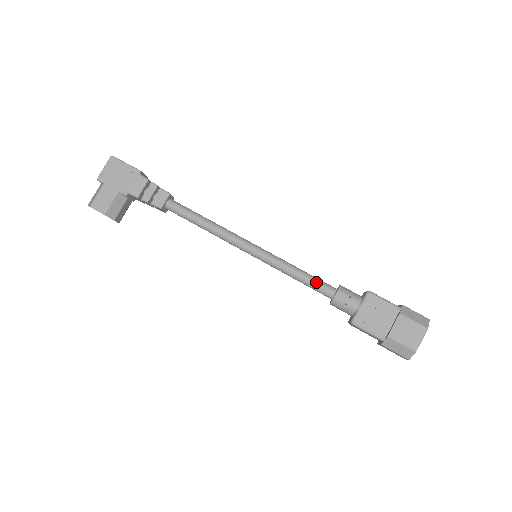
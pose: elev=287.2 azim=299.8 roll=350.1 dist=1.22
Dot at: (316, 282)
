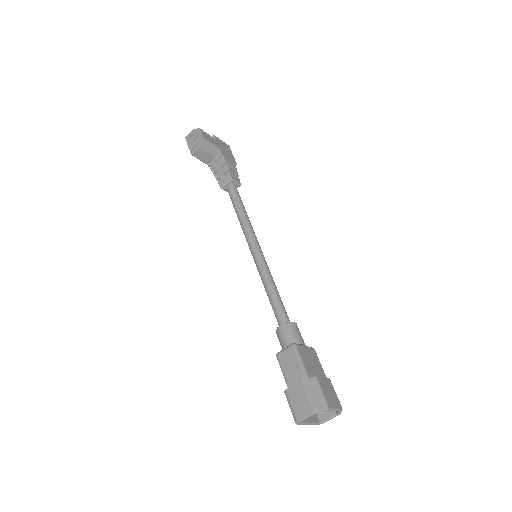
Dot at: occluded
